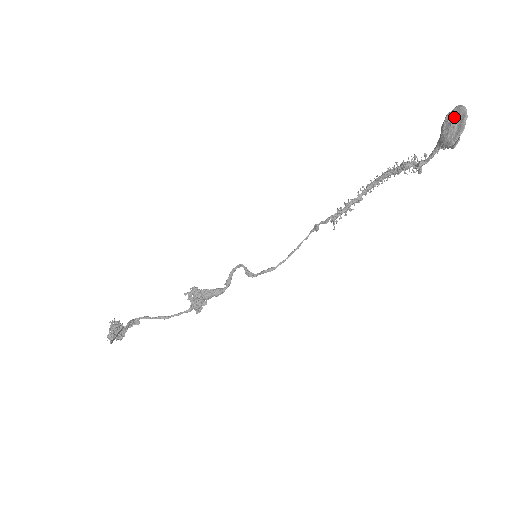
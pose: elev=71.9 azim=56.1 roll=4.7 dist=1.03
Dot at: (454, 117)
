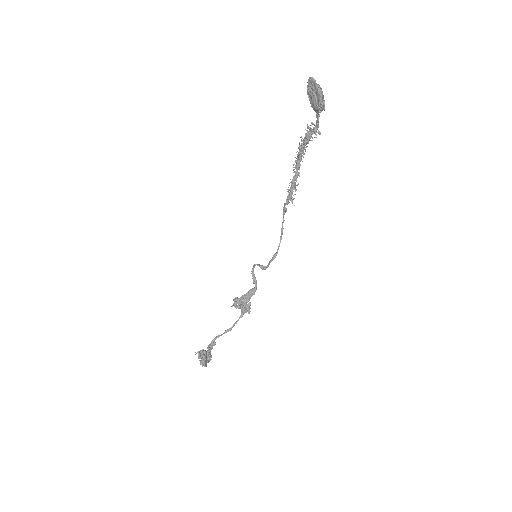
Dot at: (310, 89)
